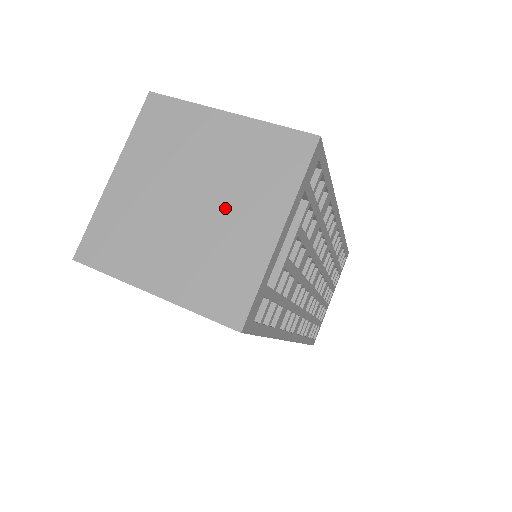
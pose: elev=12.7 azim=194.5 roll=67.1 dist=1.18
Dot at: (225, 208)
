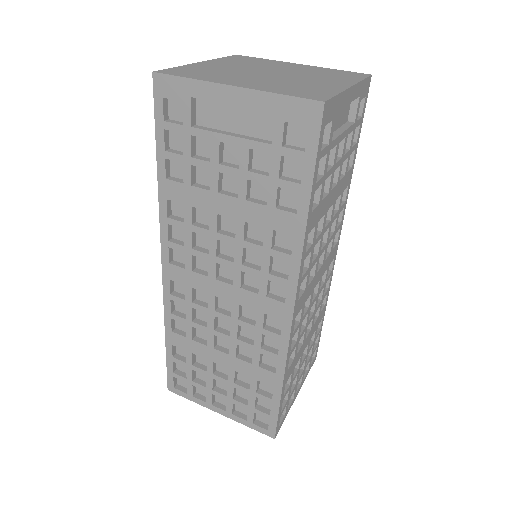
Dot at: (302, 77)
